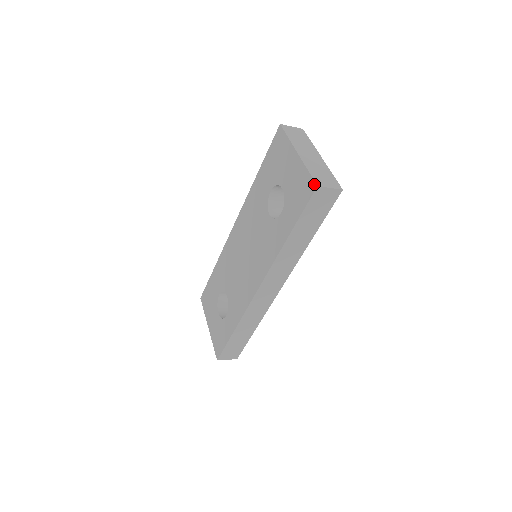
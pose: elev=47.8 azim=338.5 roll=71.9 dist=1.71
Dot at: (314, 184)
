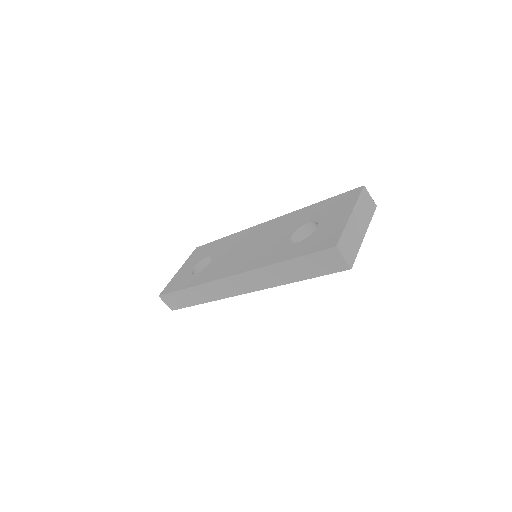
Dot at: (336, 243)
